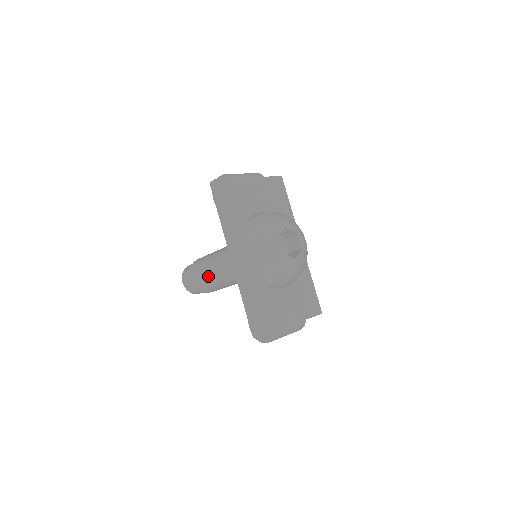
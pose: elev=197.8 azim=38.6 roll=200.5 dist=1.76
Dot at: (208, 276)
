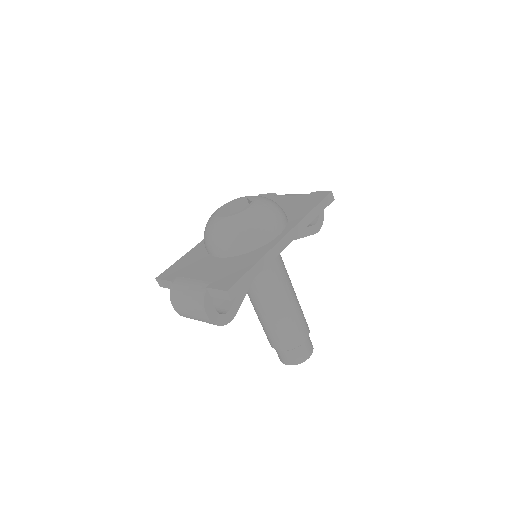
Dot at: occluded
